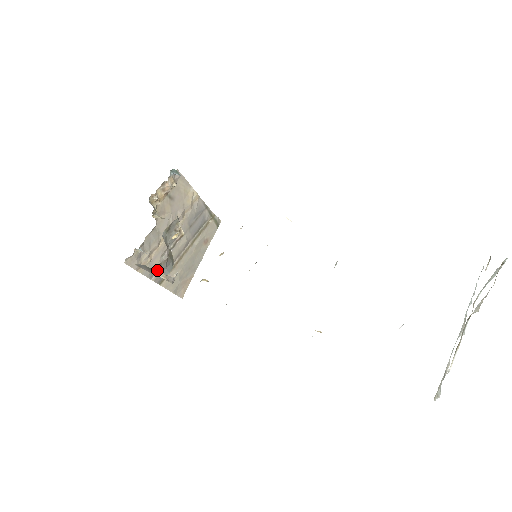
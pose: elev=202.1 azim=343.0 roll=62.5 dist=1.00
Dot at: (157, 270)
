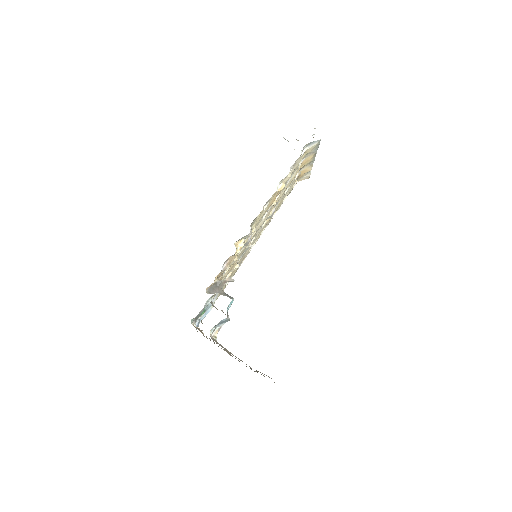
Dot at: (218, 280)
